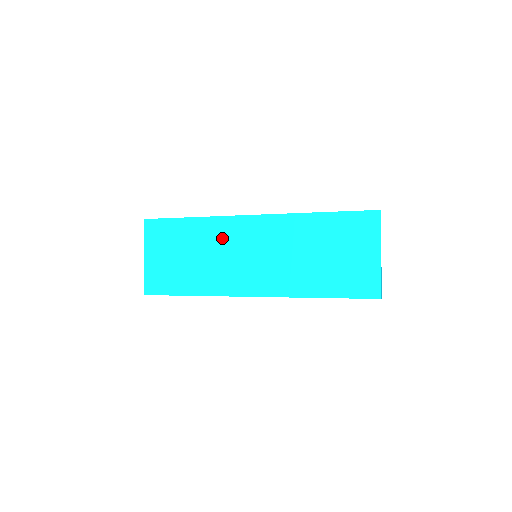
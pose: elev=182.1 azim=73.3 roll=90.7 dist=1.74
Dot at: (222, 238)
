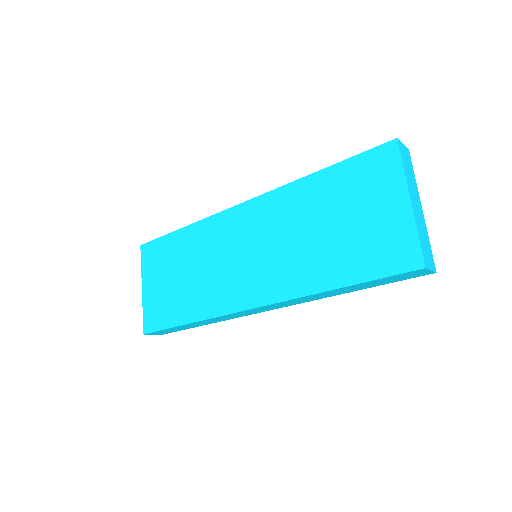
Dot at: (213, 242)
